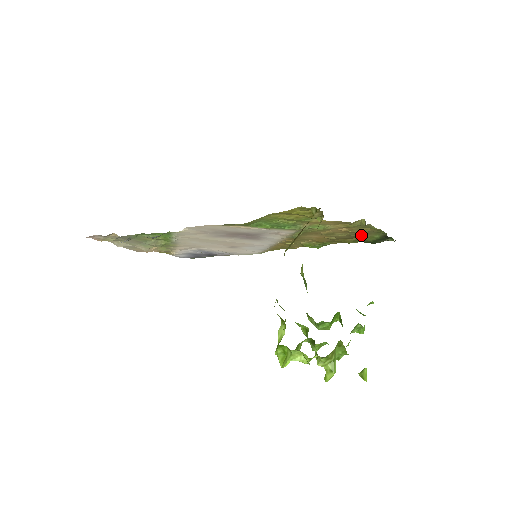
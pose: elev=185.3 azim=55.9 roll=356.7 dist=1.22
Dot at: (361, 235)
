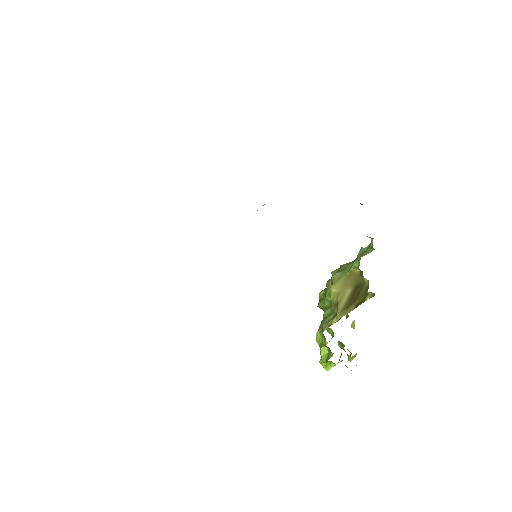
Dot at: occluded
